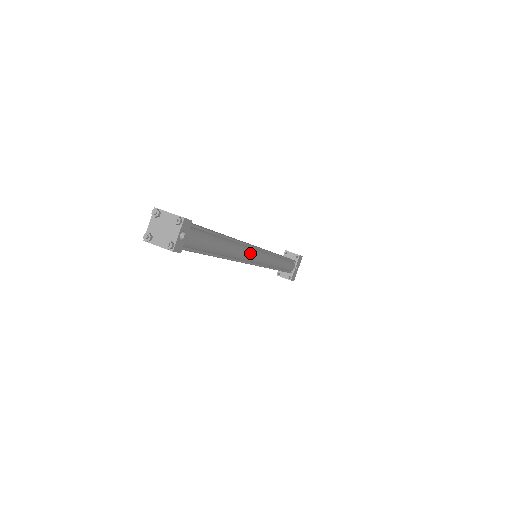
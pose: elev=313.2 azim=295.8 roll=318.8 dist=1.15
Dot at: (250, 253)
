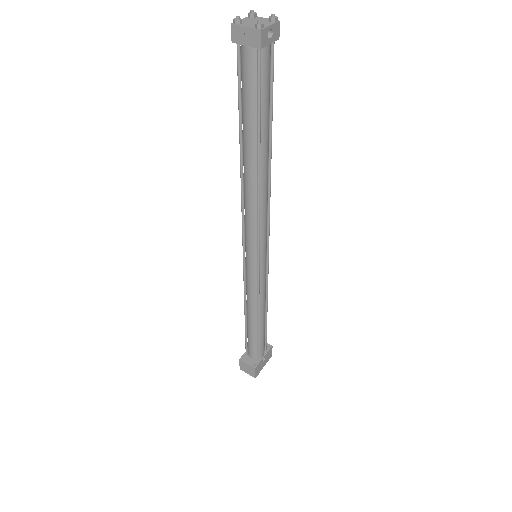
Dot at: (266, 216)
